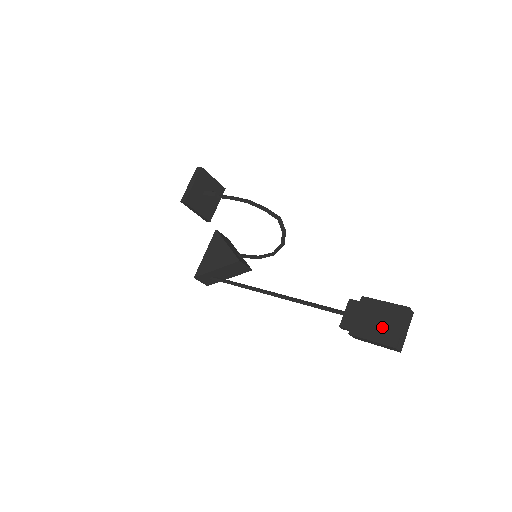
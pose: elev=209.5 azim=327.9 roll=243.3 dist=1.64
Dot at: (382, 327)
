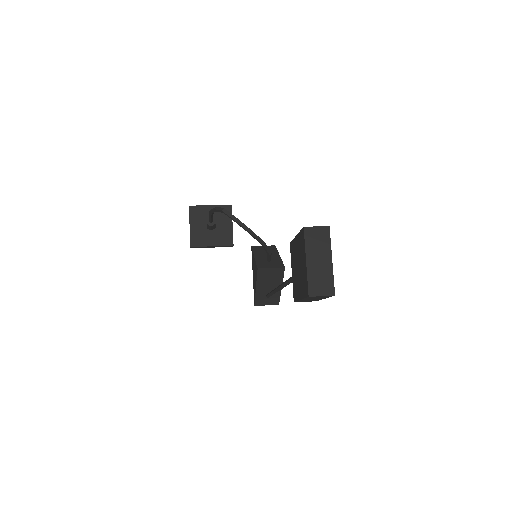
Dot at: (300, 274)
